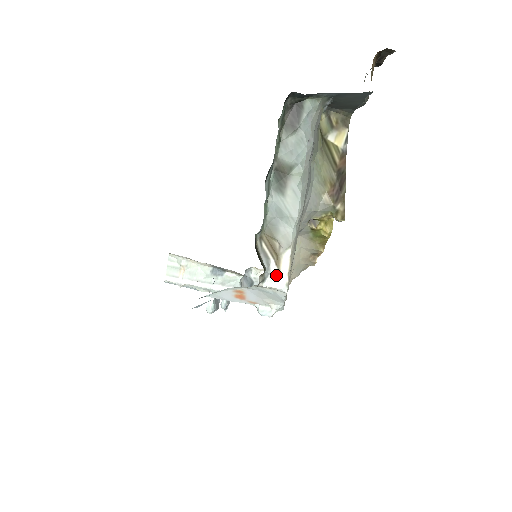
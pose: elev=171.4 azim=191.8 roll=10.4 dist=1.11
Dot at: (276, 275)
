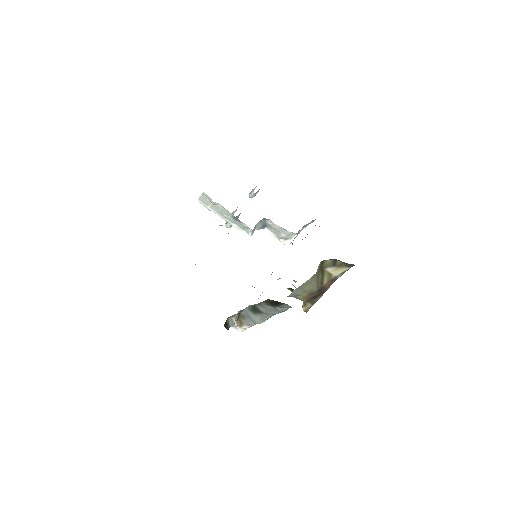
Dot at: (237, 328)
